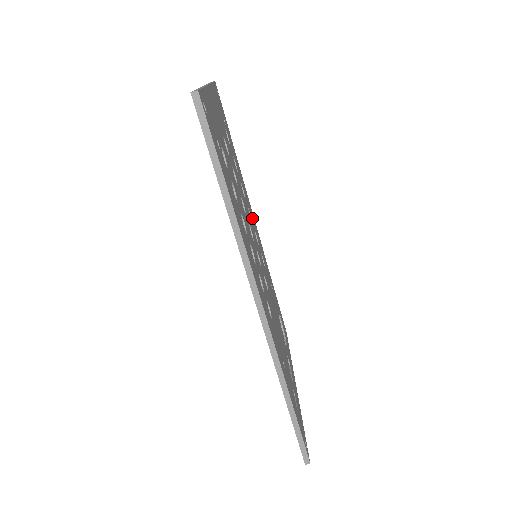
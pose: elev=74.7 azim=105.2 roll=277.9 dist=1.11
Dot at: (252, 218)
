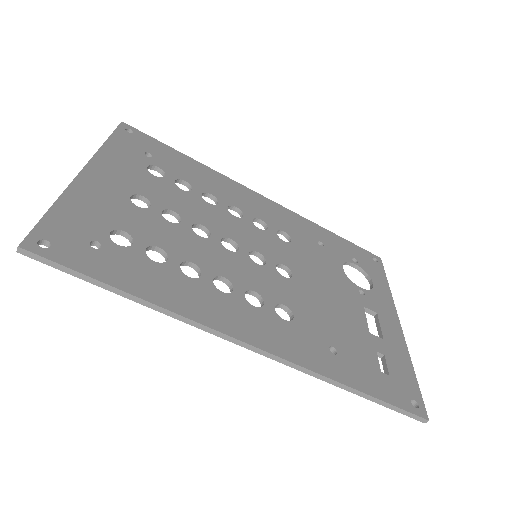
Dot at: (248, 205)
